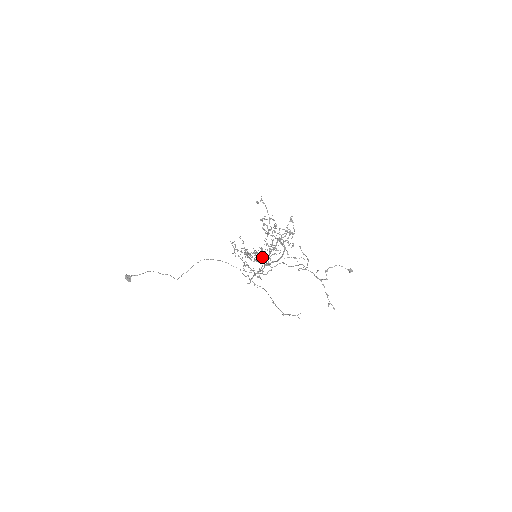
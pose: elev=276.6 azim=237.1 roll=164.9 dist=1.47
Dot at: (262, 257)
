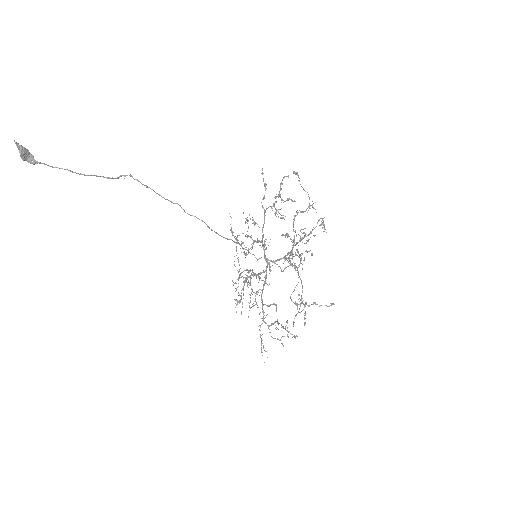
Dot at: occluded
